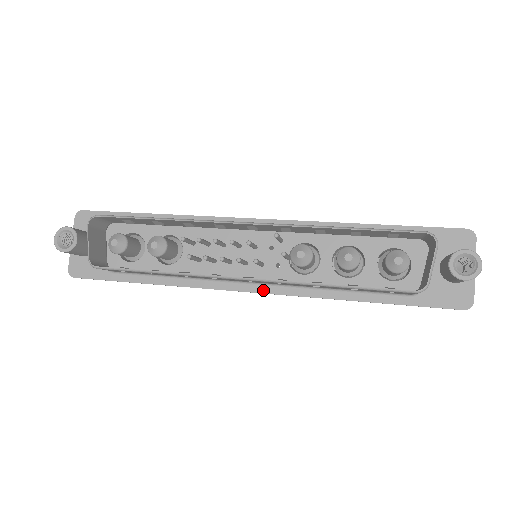
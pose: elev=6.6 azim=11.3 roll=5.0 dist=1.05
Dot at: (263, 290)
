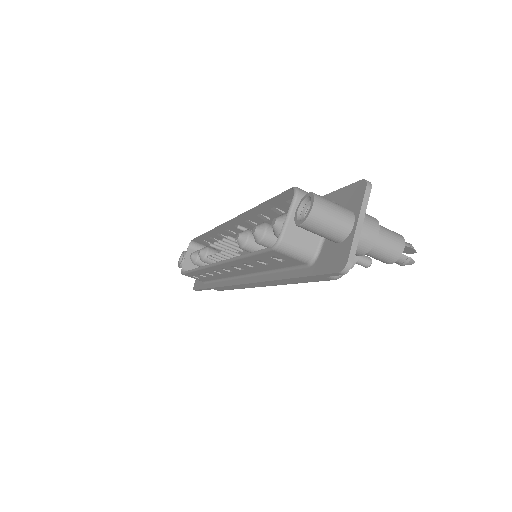
Dot at: (244, 281)
